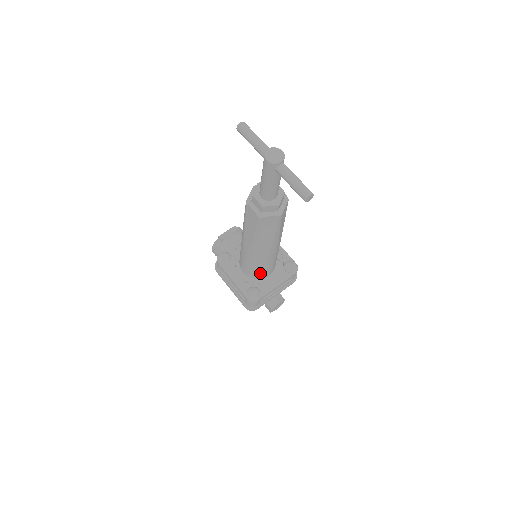
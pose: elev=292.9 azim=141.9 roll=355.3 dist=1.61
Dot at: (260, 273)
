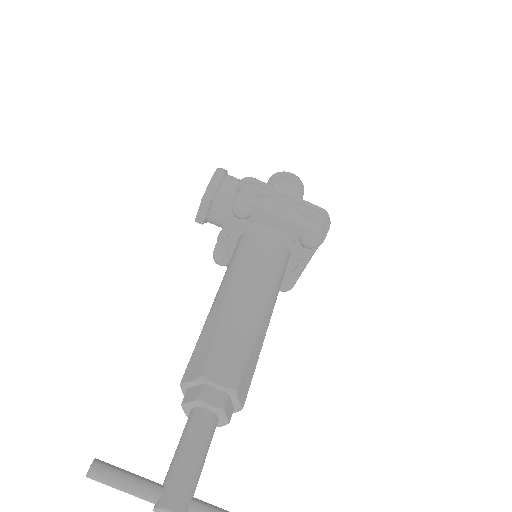
Dot at: occluded
